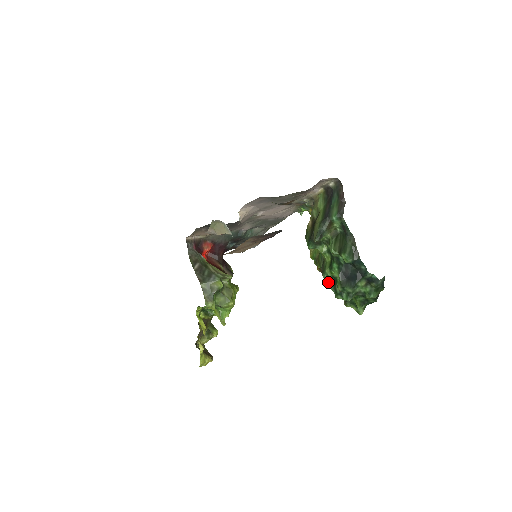
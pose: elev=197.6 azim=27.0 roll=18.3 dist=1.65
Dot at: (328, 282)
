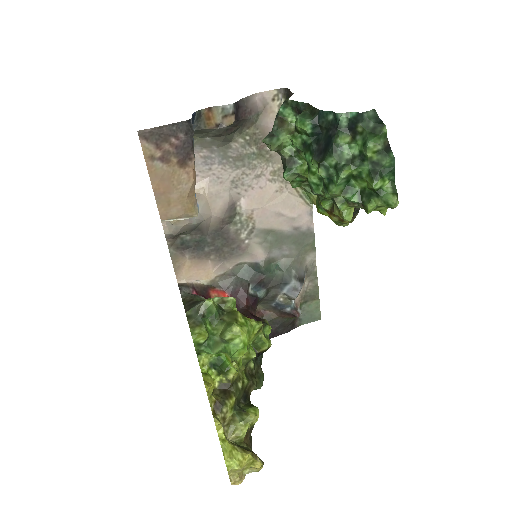
Dot at: (322, 194)
